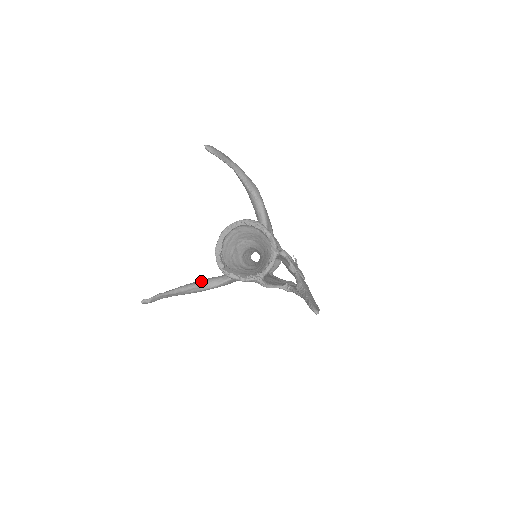
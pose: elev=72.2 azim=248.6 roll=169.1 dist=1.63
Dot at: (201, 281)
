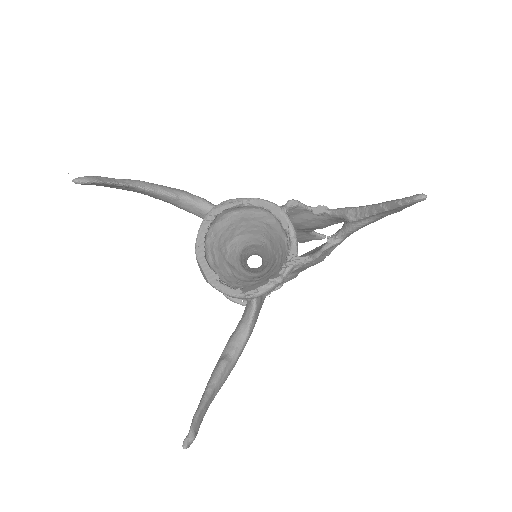
Dot at: (224, 352)
